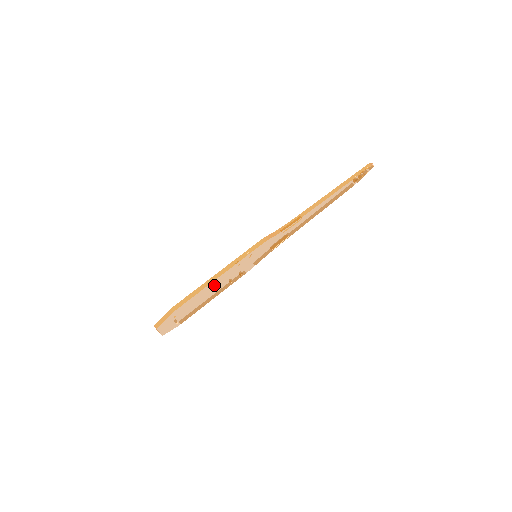
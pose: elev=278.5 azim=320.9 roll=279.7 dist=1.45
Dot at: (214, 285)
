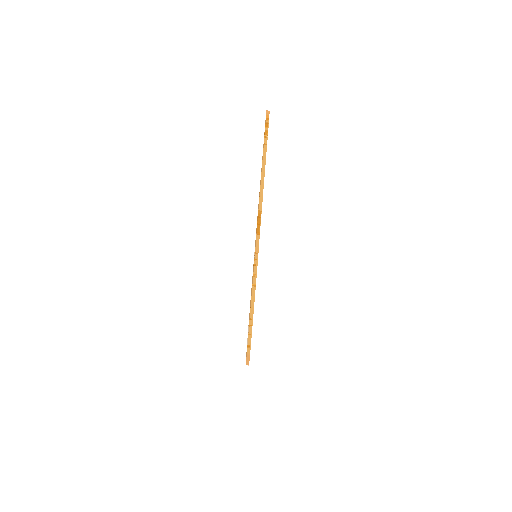
Dot at: occluded
